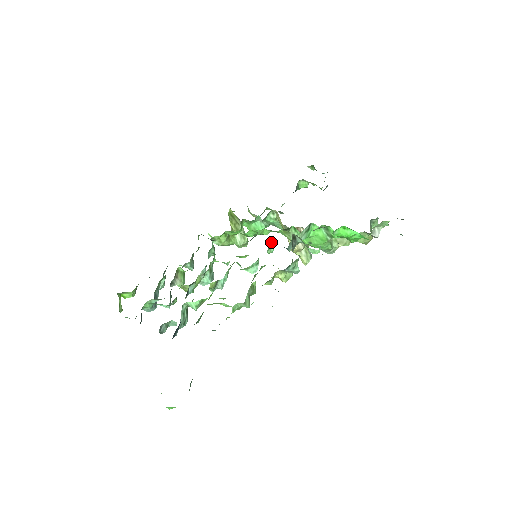
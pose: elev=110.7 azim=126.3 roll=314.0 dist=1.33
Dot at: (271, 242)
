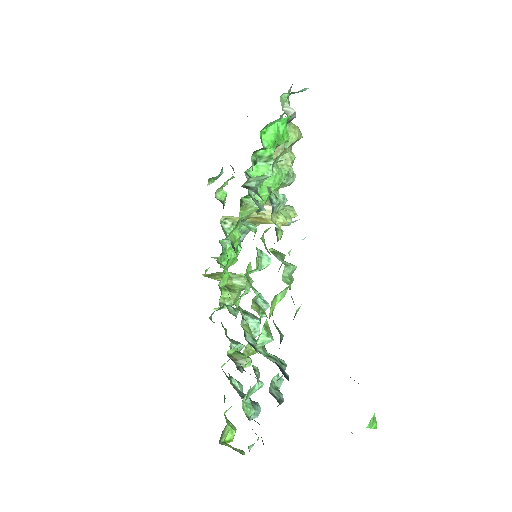
Dot at: (244, 224)
